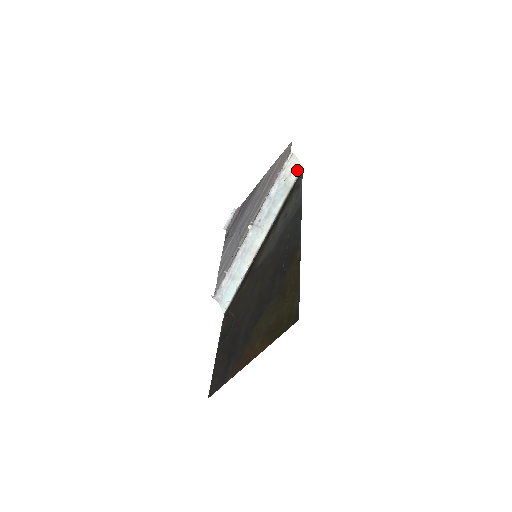
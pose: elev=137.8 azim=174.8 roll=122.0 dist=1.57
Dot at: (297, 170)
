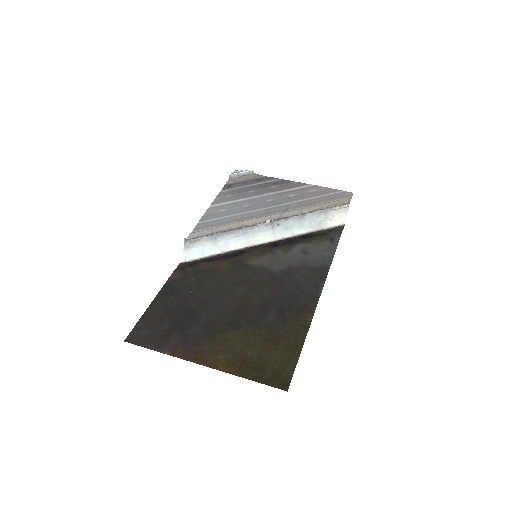
Dot at: (339, 222)
